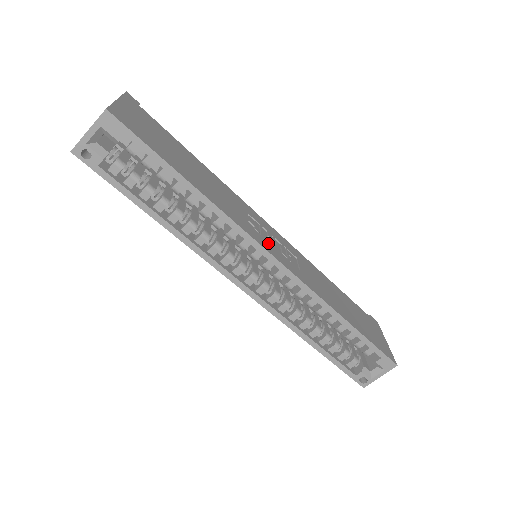
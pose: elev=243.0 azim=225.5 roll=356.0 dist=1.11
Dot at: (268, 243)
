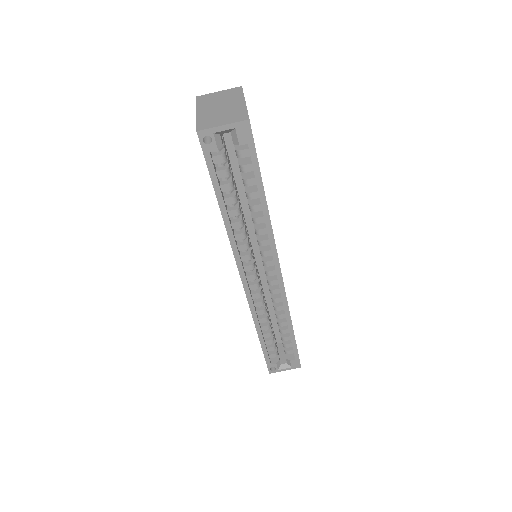
Dot at: occluded
